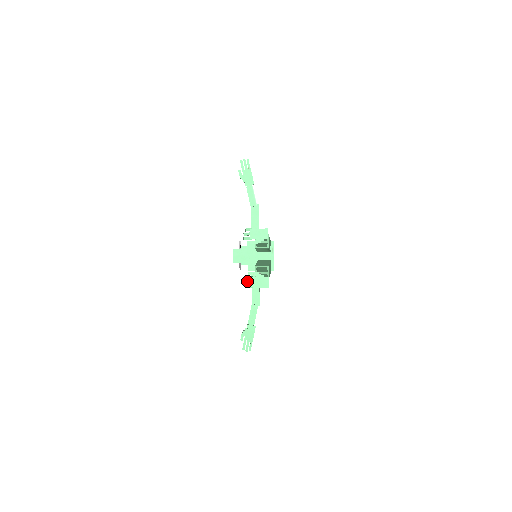
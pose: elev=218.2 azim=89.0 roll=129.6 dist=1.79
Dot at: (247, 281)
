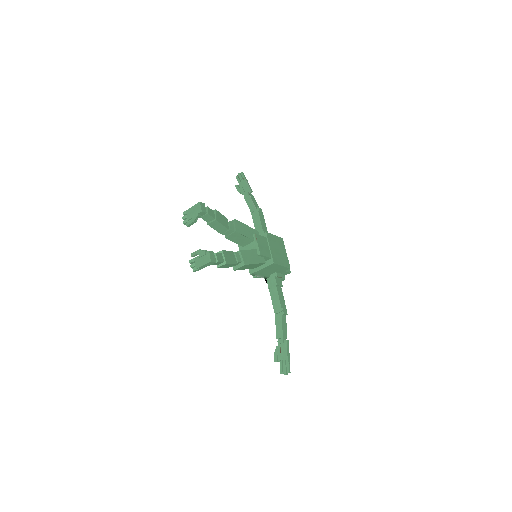
Dot at: (193, 264)
